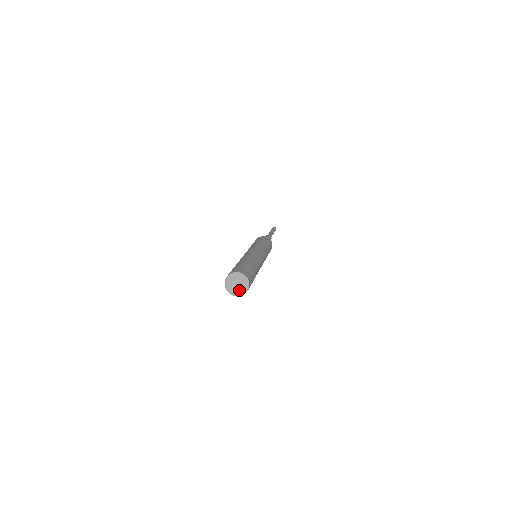
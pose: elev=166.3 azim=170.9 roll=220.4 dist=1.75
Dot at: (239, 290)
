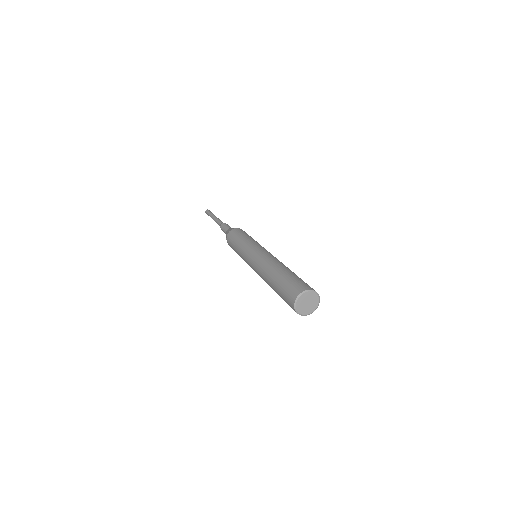
Dot at: (311, 307)
